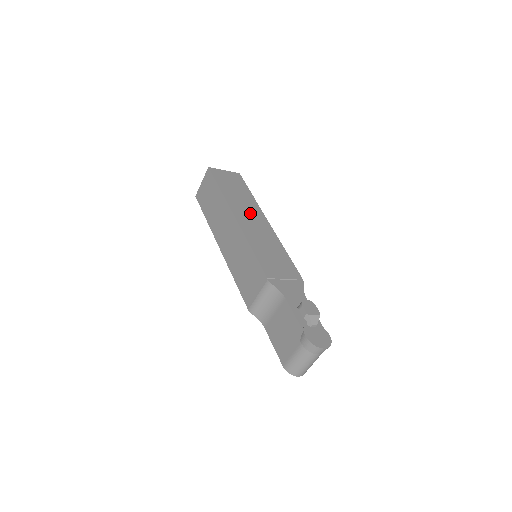
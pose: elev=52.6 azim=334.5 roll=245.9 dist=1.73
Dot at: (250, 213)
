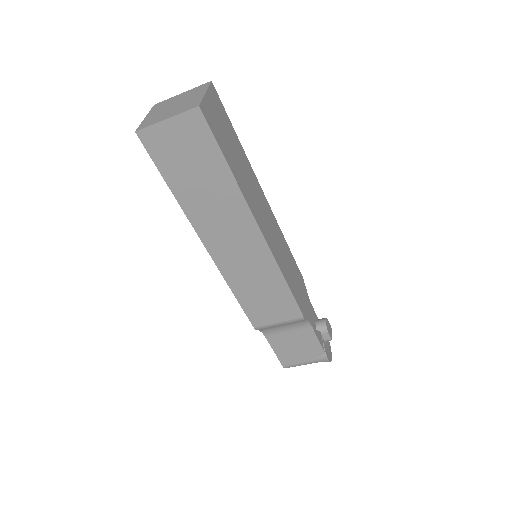
Dot at: (258, 199)
